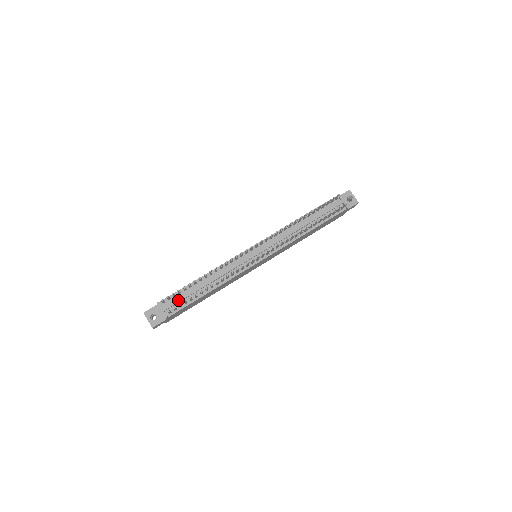
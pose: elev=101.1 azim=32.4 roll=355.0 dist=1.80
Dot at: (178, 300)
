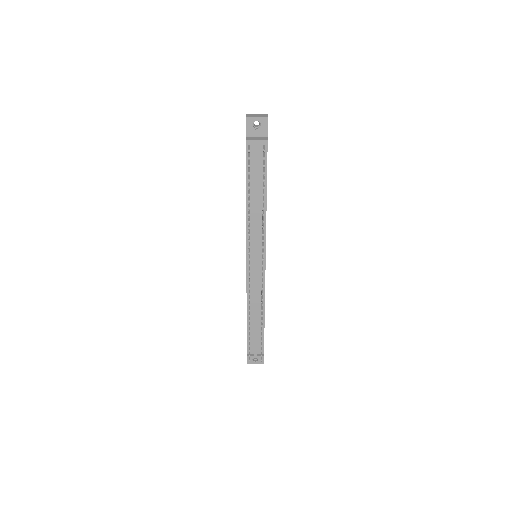
Dot at: (255, 343)
